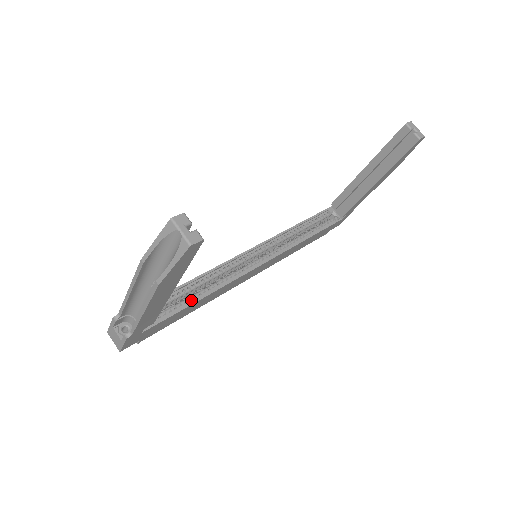
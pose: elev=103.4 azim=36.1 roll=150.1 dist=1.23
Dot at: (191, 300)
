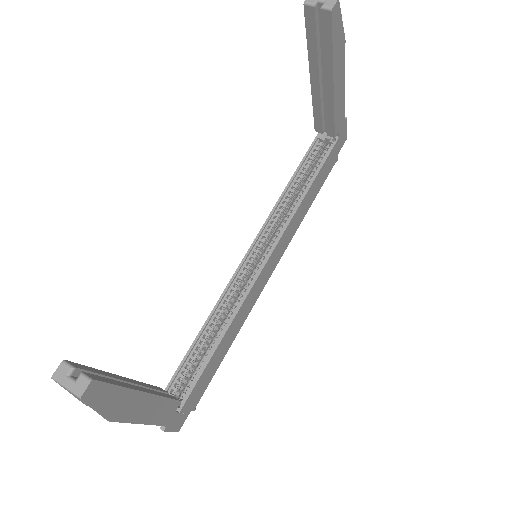
Dot at: (212, 348)
